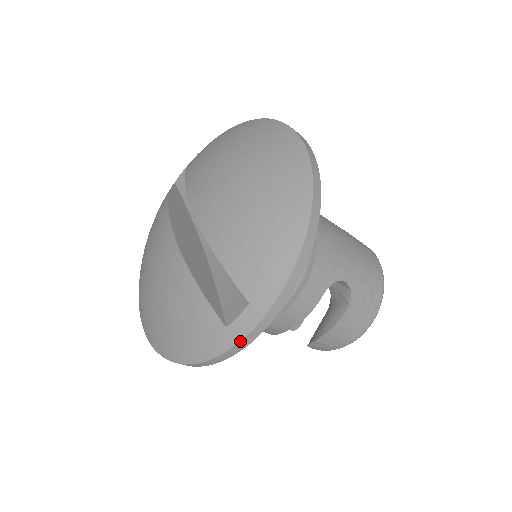
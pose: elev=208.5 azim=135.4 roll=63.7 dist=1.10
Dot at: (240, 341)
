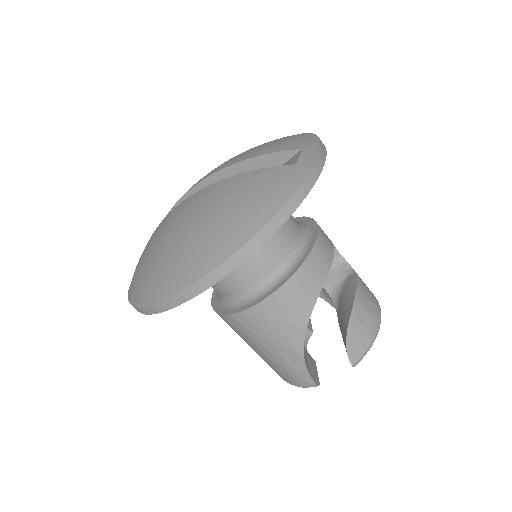
Dot at: (314, 162)
